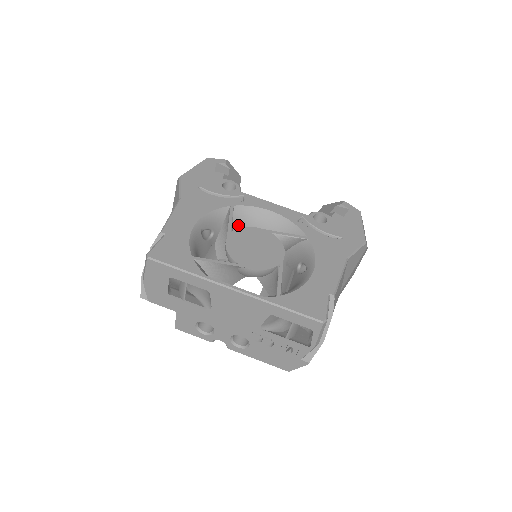
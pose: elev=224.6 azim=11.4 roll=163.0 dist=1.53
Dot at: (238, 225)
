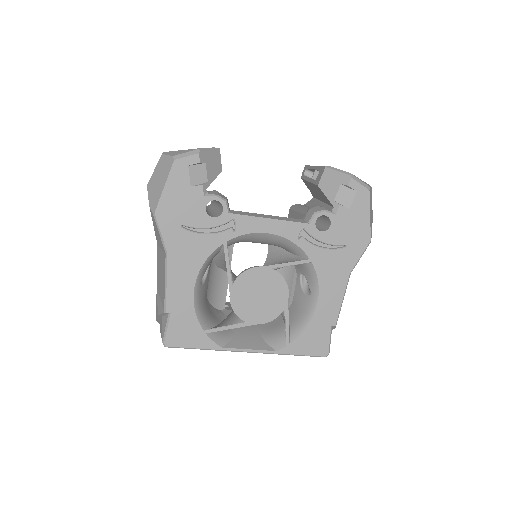
Dot at: occluded
